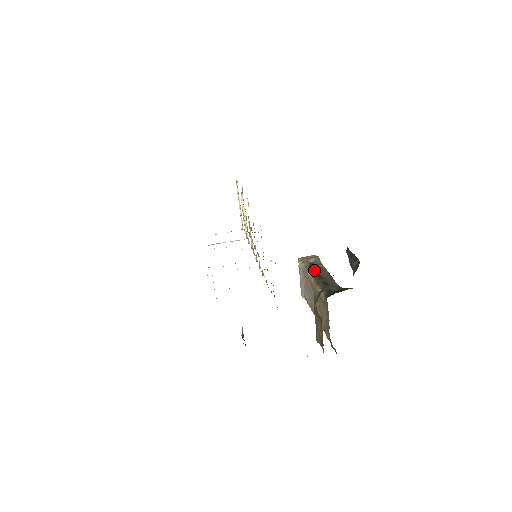
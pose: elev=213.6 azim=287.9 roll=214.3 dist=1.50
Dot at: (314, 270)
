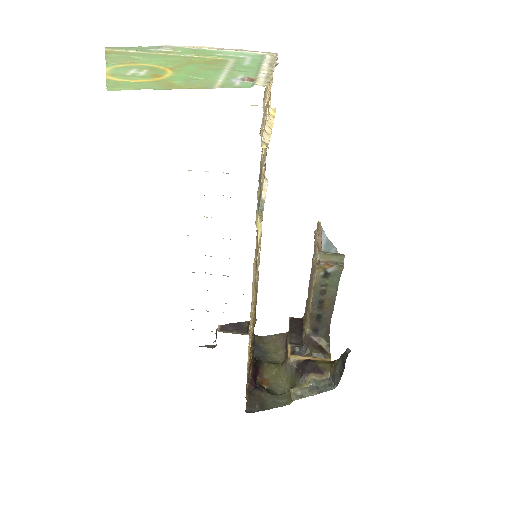
Dot at: (322, 289)
